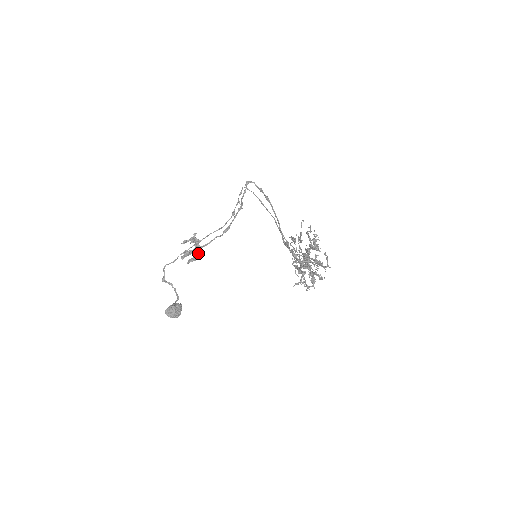
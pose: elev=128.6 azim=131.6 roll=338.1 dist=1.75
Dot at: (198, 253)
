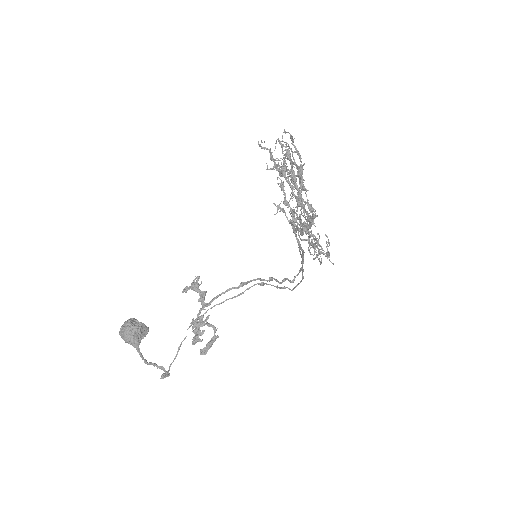
Dot at: (209, 323)
